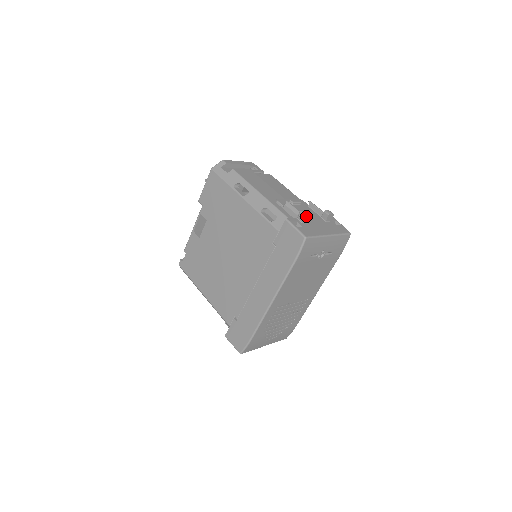
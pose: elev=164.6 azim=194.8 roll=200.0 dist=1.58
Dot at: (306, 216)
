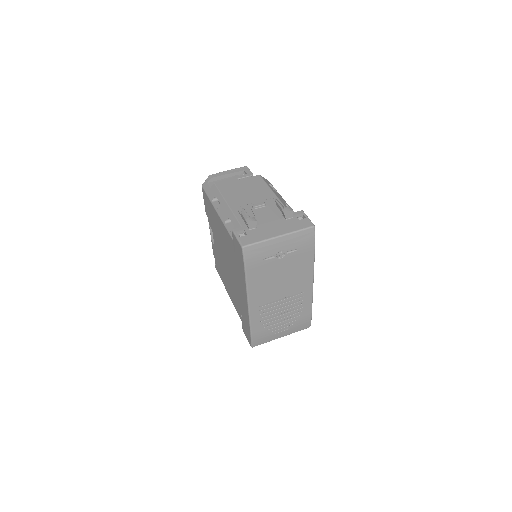
Dot at: (250, 223)
